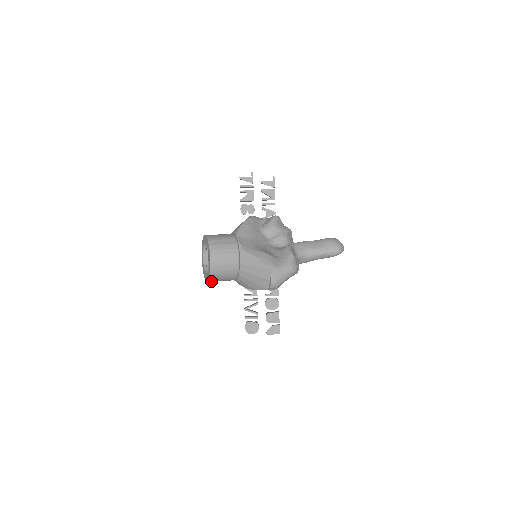
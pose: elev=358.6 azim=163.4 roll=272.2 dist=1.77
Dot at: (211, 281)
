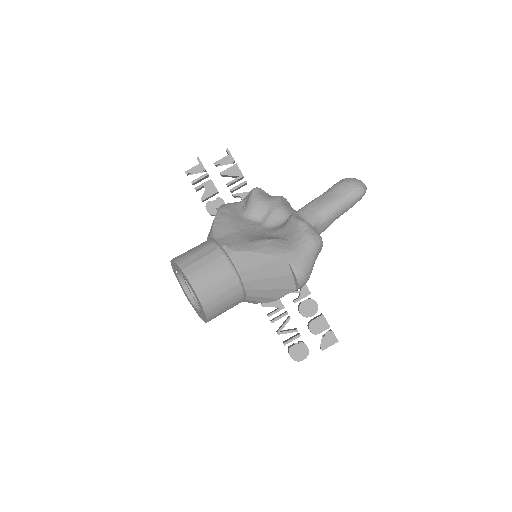
Dot at: (211, 319)
